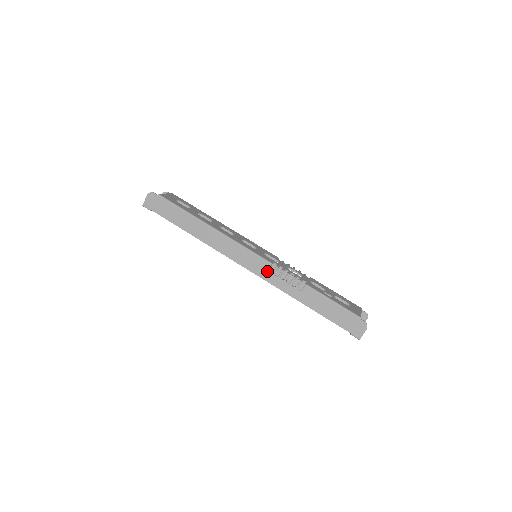
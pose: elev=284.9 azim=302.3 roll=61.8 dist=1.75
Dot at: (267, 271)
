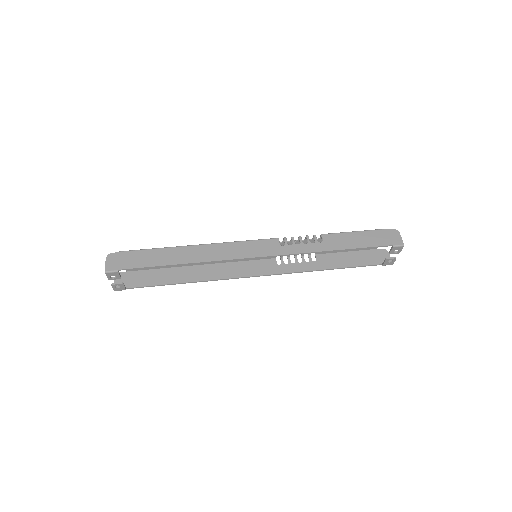
Dot at: (279, 246)
